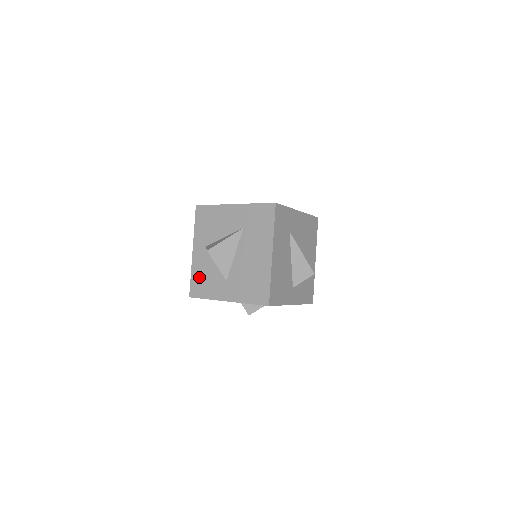
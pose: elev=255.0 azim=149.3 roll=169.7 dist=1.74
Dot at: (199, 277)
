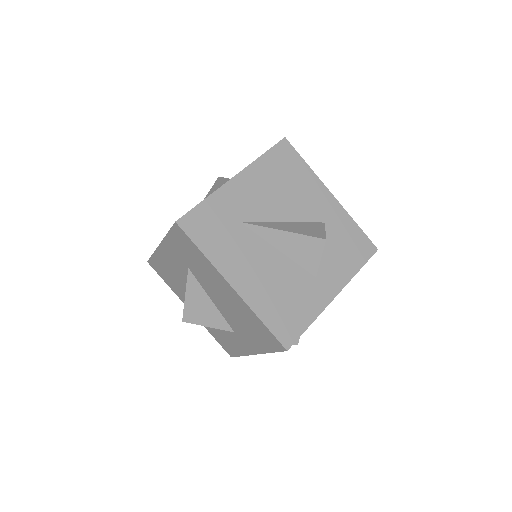
Dot at: (217, 335)
